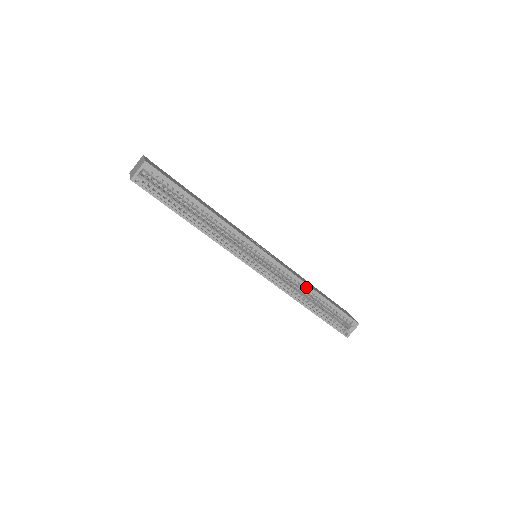
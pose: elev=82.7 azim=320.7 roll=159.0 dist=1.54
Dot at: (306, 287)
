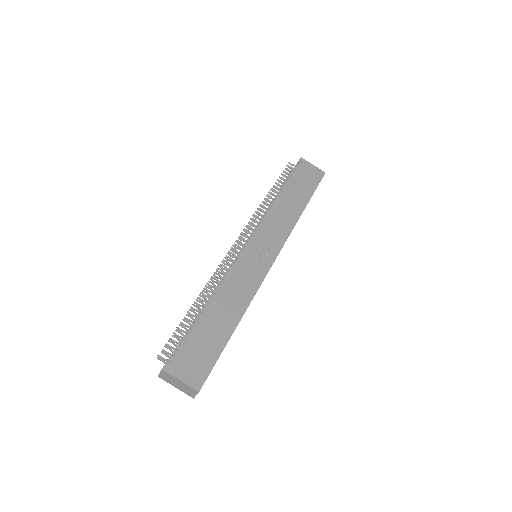
Dot at: (295, 220)
